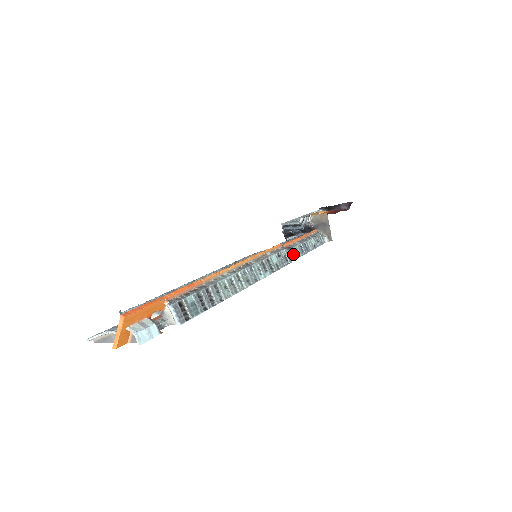
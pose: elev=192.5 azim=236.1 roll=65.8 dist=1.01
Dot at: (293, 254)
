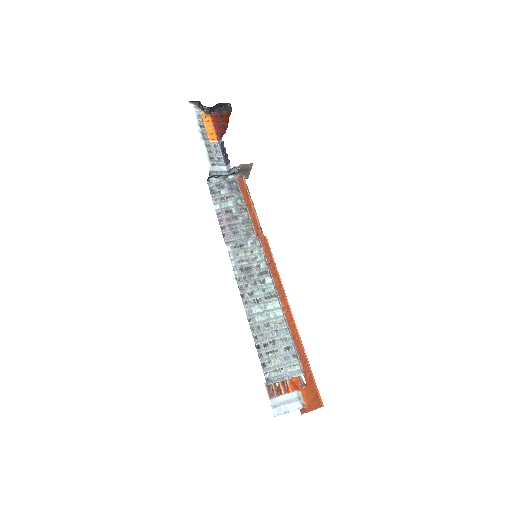
Dot at: (262, 232)
